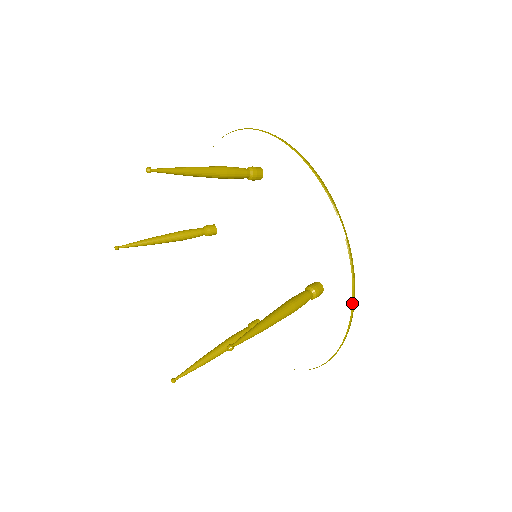
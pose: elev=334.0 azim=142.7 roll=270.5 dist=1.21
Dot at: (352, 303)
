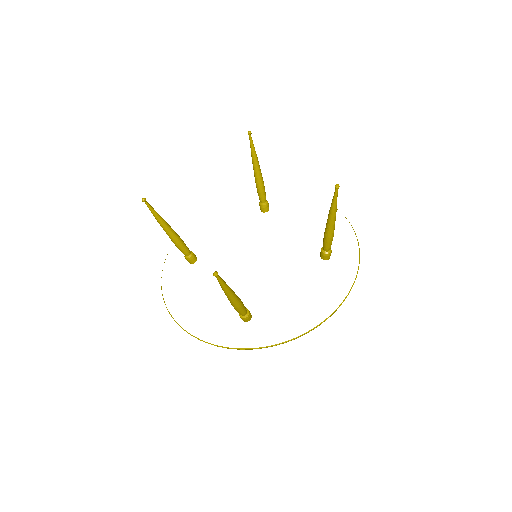
Dot at: (359, 252)
